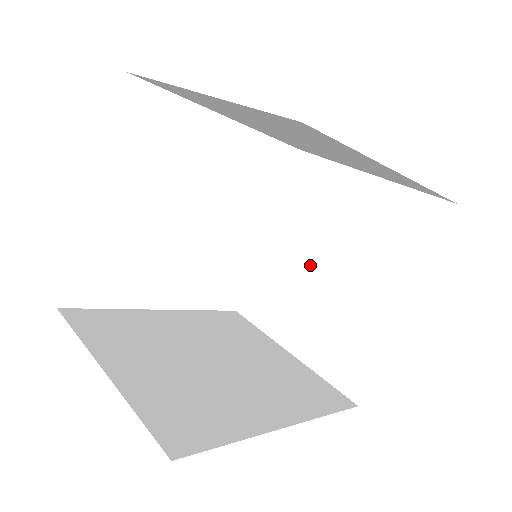
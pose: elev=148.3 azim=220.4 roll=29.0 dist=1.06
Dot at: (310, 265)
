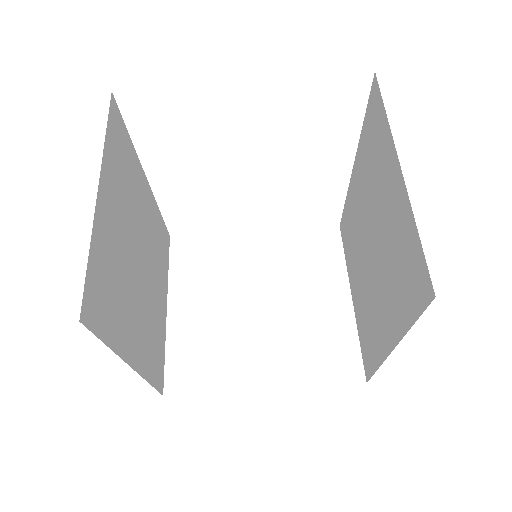
Dot at: (252, 287)
